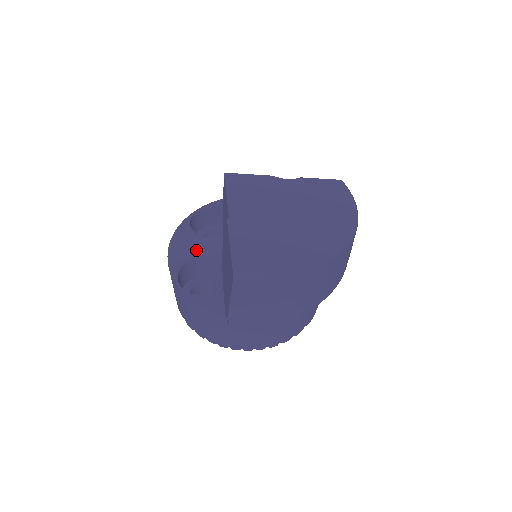
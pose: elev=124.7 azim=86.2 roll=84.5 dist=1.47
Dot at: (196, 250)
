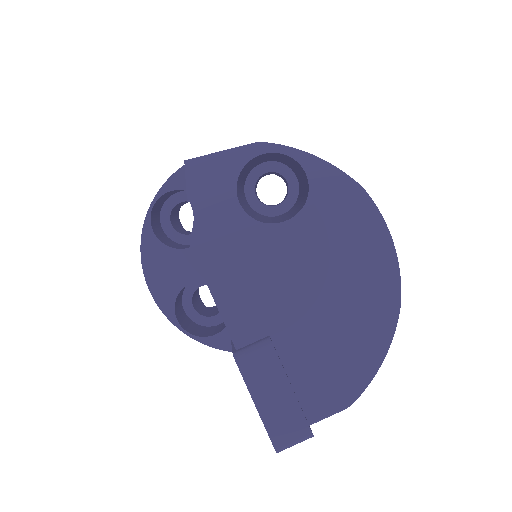
Dot at: (180, 274)
